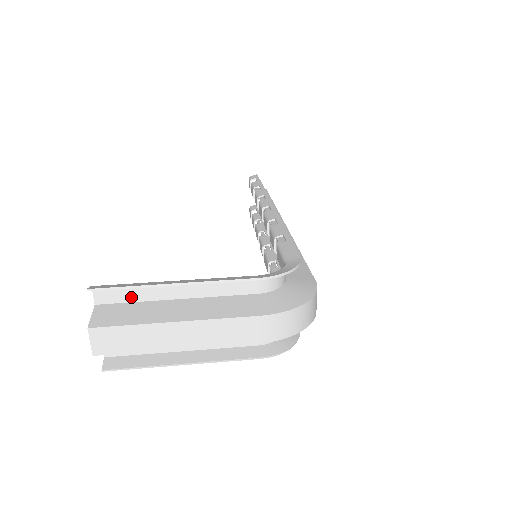
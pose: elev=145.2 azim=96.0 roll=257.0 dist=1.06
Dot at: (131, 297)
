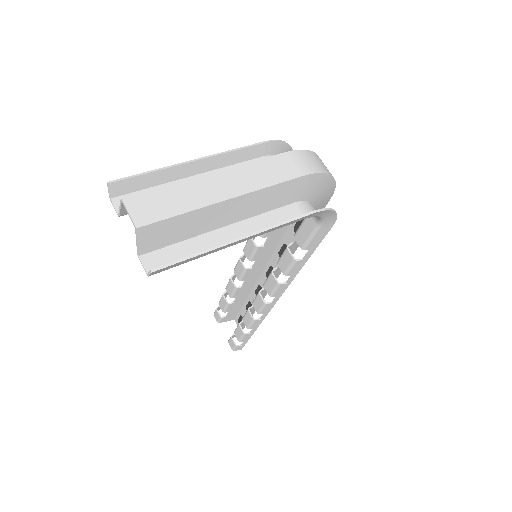
Dot at: occluded
